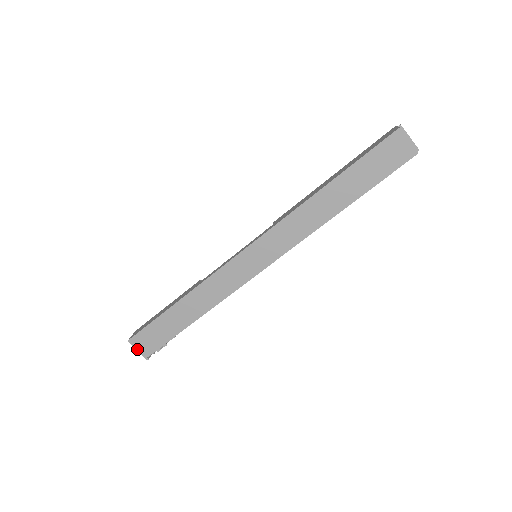
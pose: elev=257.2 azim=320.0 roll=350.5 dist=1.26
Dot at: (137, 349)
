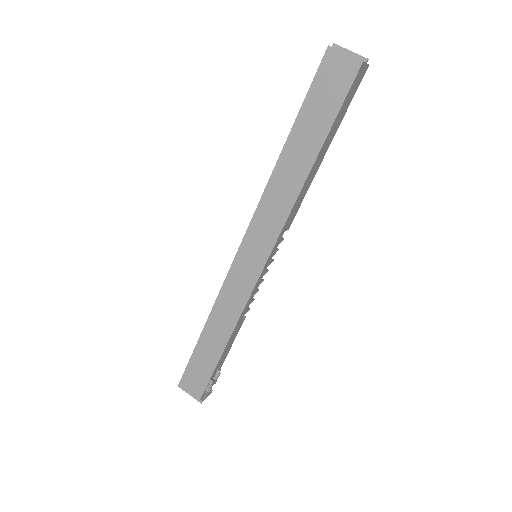
Dot at: (188, 393)
